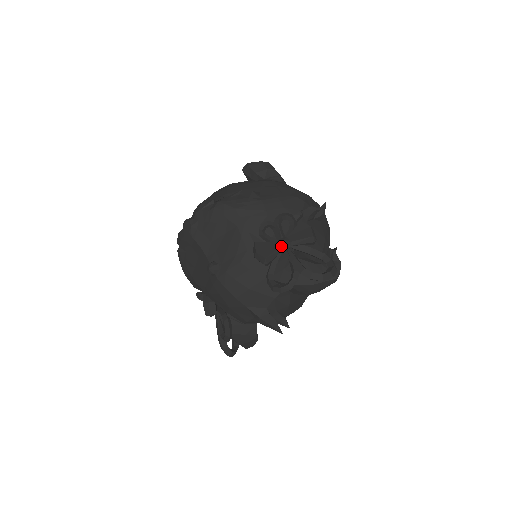
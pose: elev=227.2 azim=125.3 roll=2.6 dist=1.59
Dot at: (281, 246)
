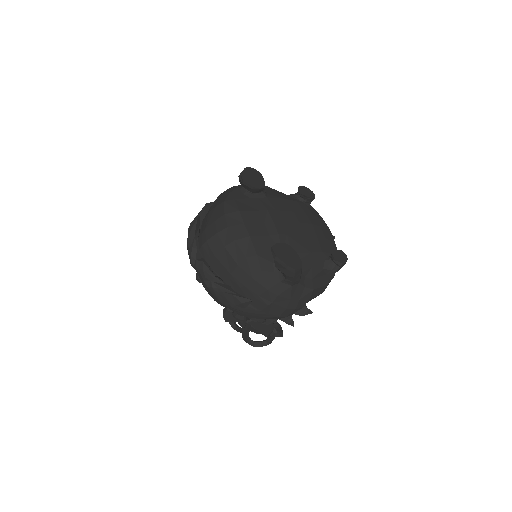
Dot at: occluded
